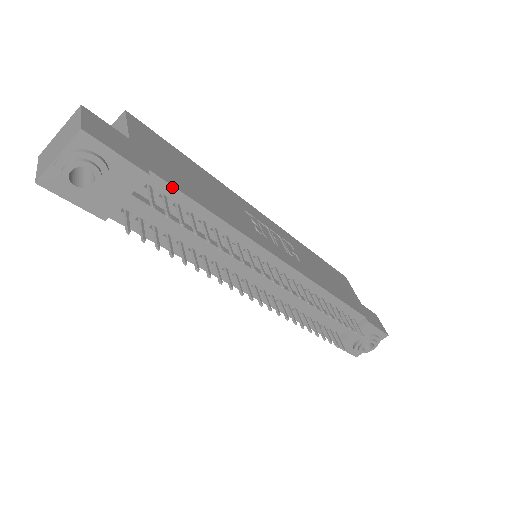
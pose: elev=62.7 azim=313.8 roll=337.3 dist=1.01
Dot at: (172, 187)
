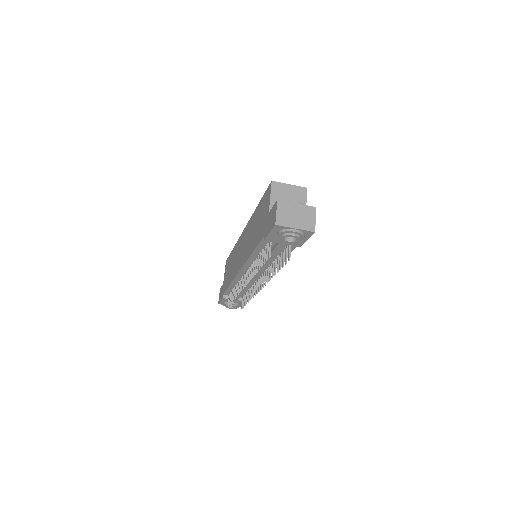
Dot at: occluded
